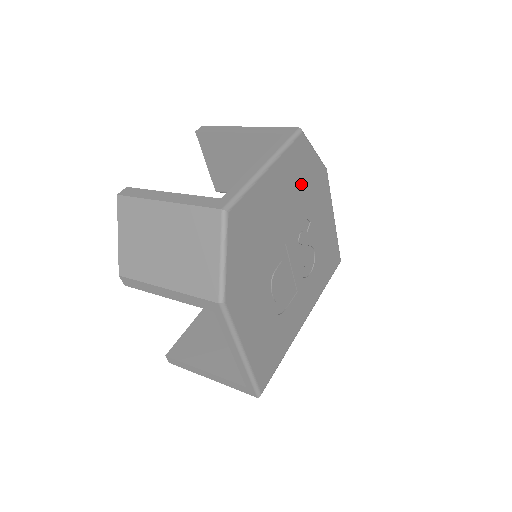
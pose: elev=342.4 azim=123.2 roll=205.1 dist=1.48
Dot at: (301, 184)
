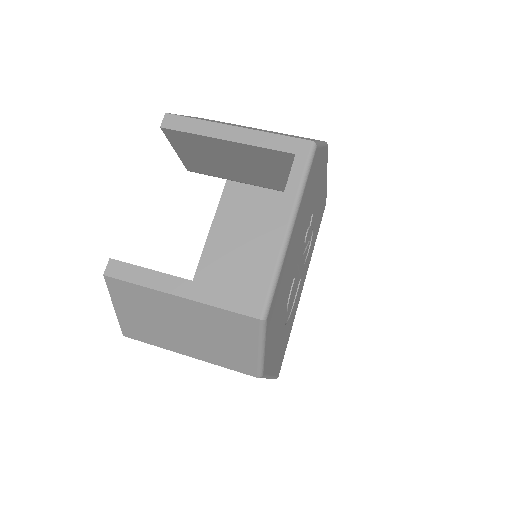
Dot at: (311, 195)
